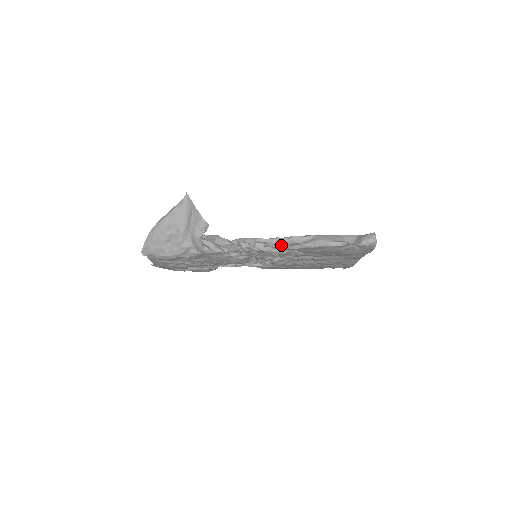
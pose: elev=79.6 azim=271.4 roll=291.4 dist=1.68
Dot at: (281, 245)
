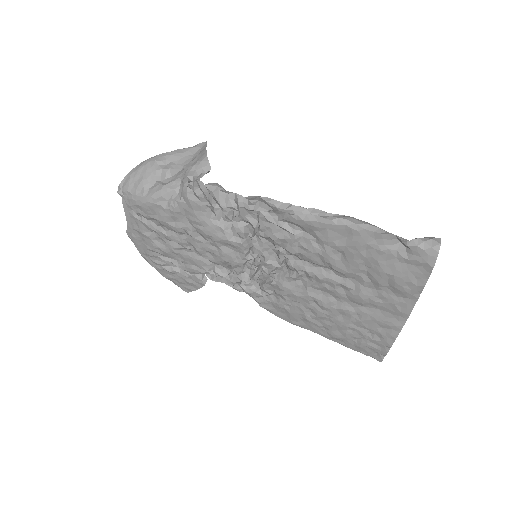
Dot at: occluded
